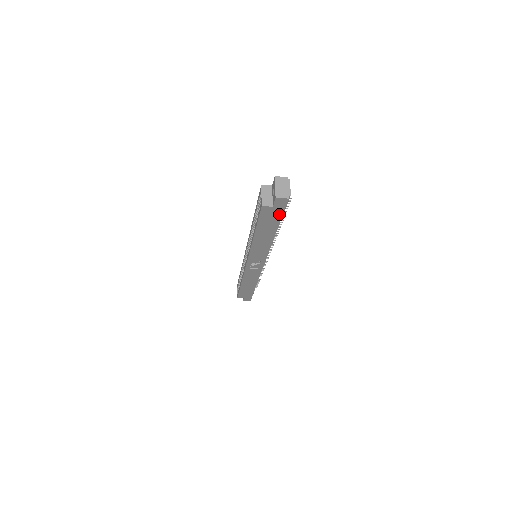
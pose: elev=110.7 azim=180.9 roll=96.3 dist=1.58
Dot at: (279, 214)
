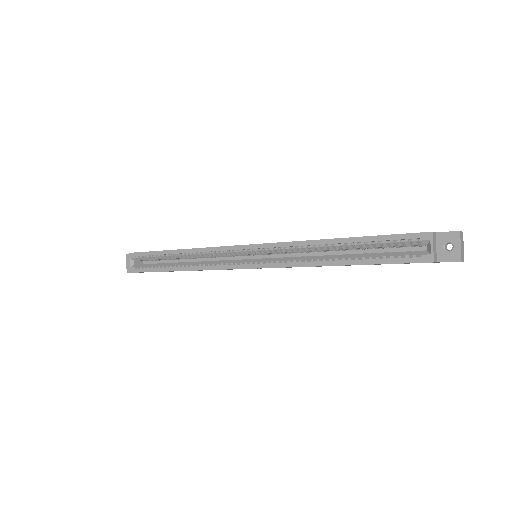
Dot at: occluded
